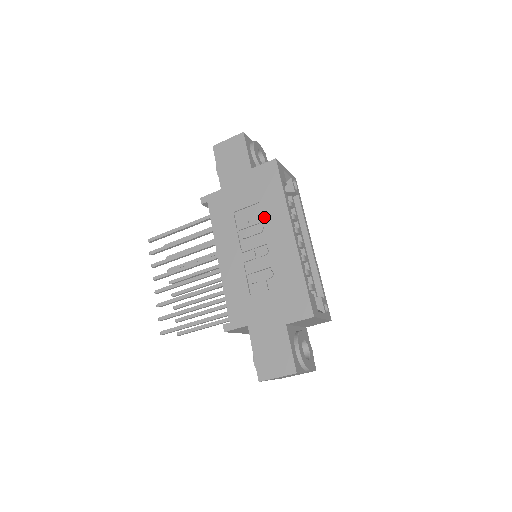
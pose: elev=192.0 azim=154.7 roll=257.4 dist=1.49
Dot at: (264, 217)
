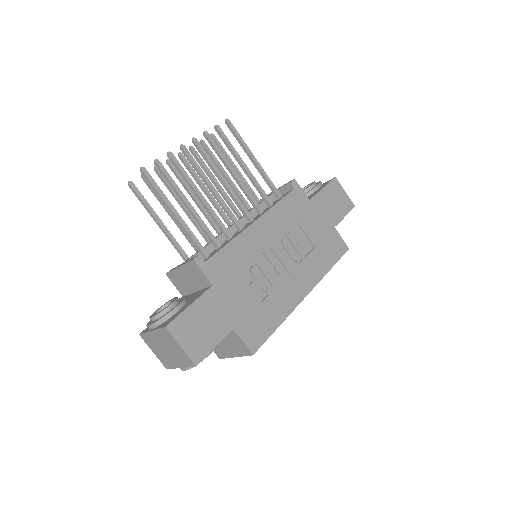
Dot at: (307, 258)
